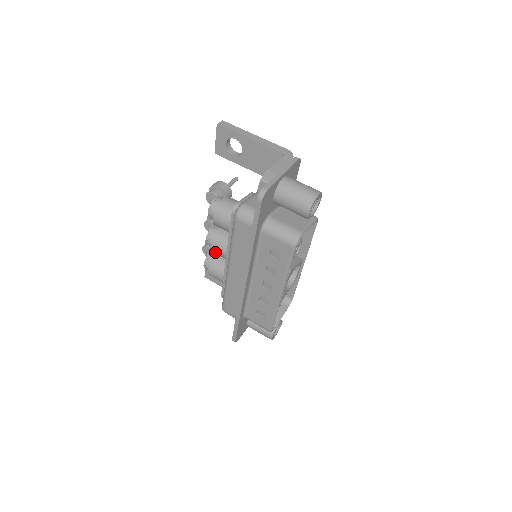
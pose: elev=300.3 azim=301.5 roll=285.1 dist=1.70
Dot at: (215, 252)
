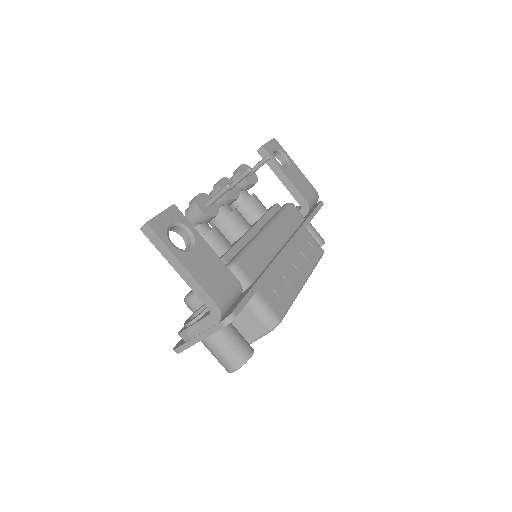
Dot at: occluded
